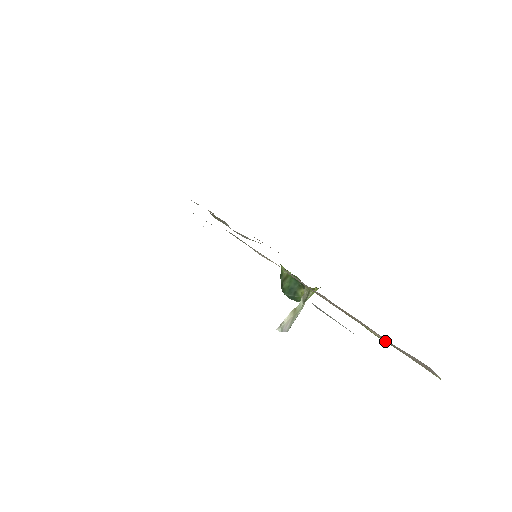
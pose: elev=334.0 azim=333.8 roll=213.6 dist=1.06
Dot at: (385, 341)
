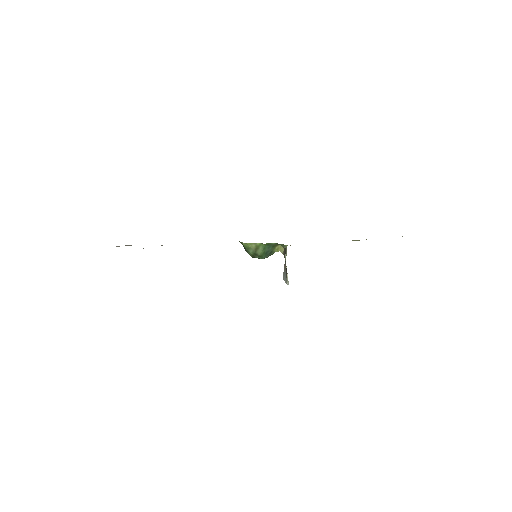
Dot at: occluded
